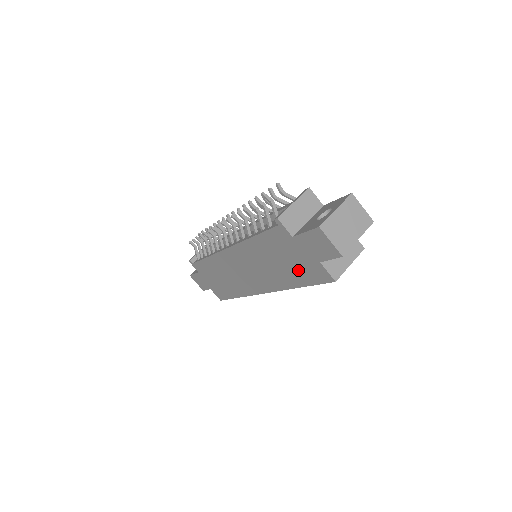
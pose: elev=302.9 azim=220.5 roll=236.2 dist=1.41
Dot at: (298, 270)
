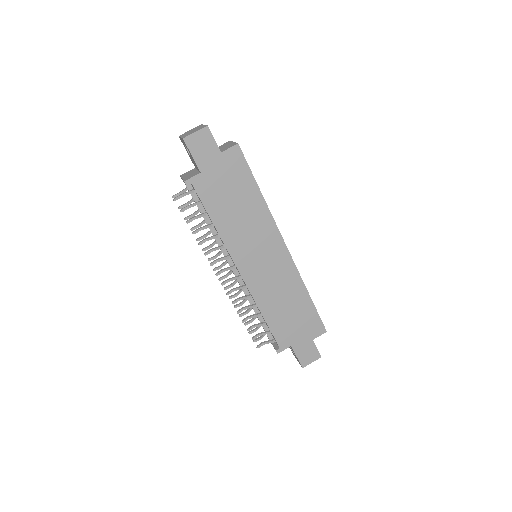
Dot at: (238, 183)
